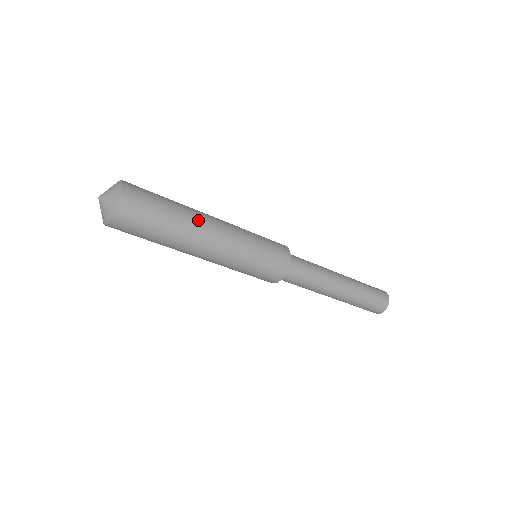
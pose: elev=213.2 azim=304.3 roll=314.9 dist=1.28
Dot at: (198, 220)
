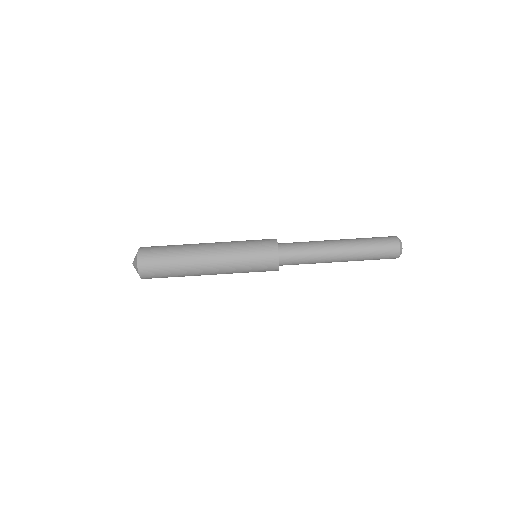
Dot at: occluded
